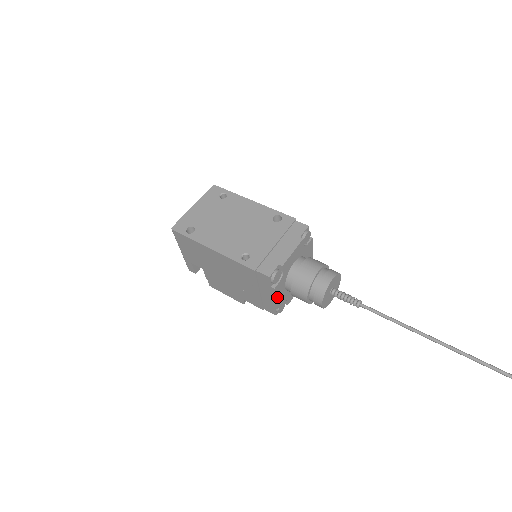
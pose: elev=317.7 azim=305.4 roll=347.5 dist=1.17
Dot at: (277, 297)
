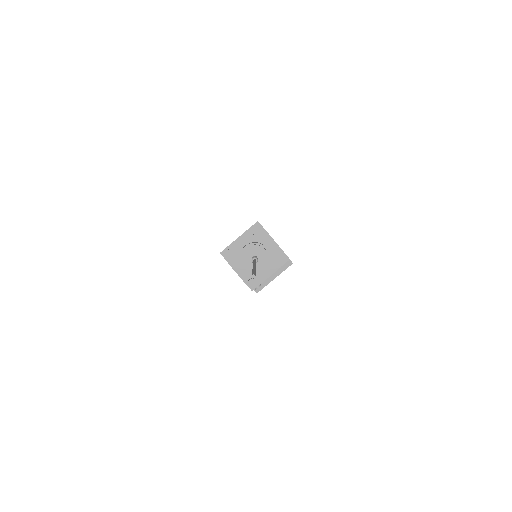
Dot at: (237, 271)
